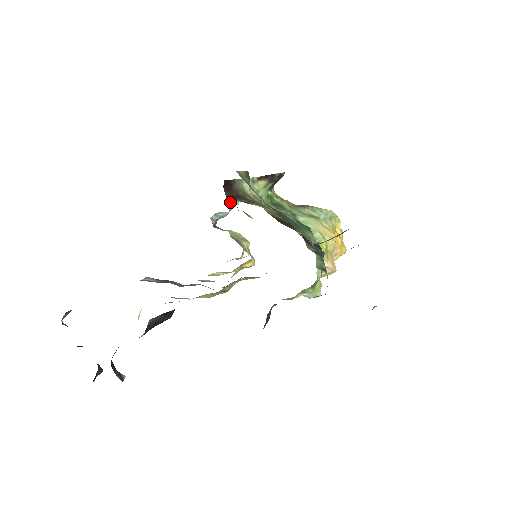
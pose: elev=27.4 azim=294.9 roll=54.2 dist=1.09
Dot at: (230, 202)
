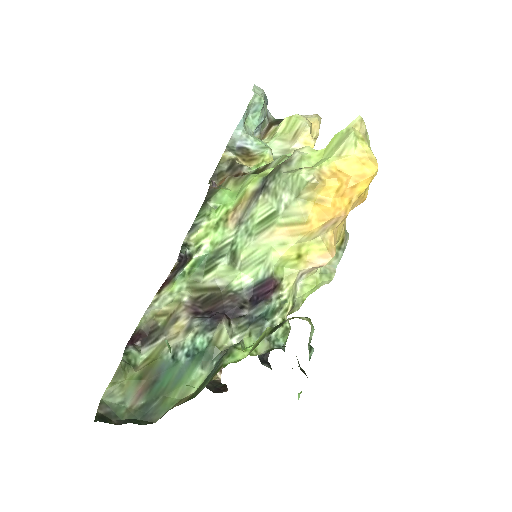
Dot at: (250, 114)
